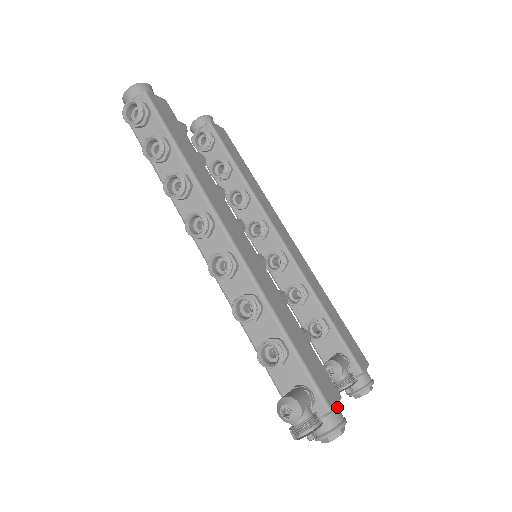
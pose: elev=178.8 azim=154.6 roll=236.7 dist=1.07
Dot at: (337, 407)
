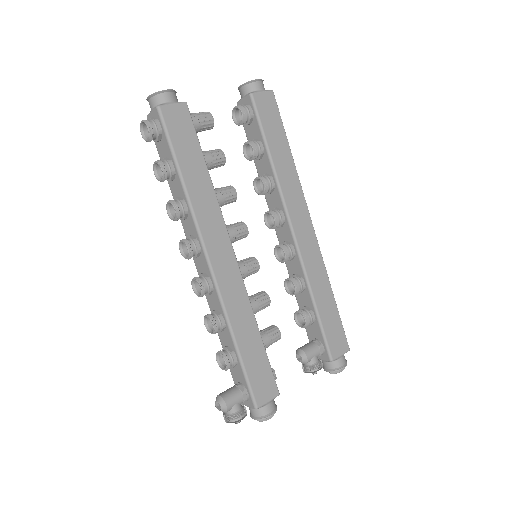
Dot at: (269, 403)
